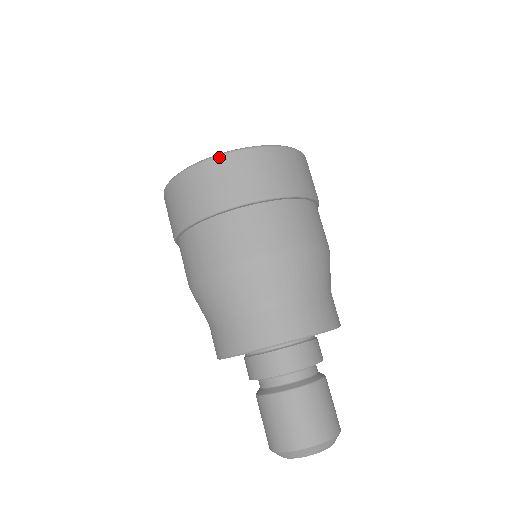
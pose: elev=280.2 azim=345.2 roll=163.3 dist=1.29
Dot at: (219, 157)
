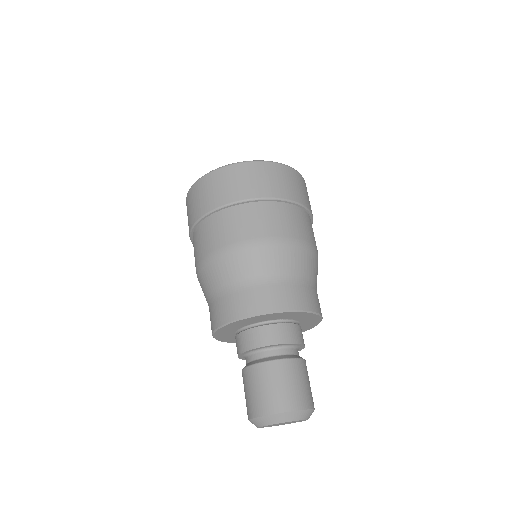
Dot at: (224, 168)
